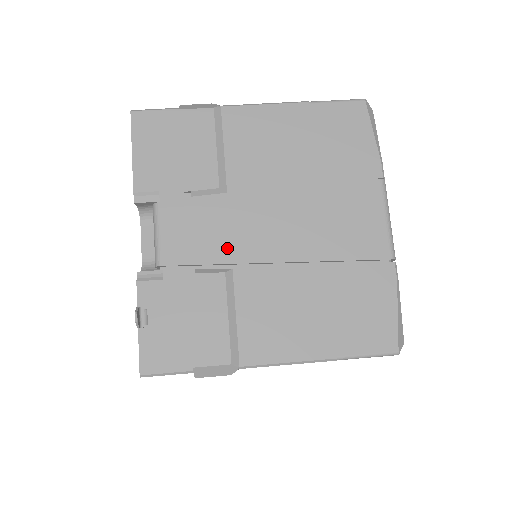
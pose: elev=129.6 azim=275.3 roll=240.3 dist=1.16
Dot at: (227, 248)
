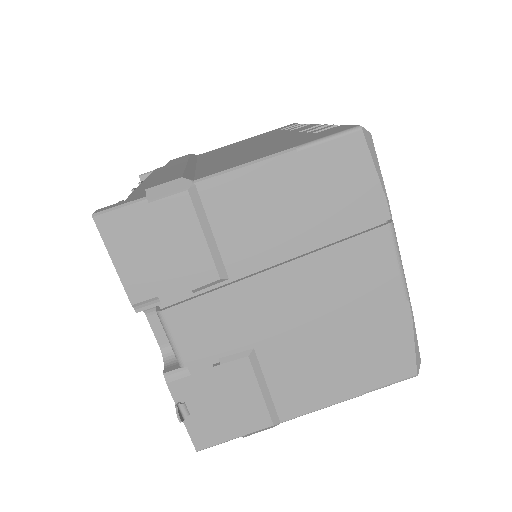
Dot at: (244, 335)
